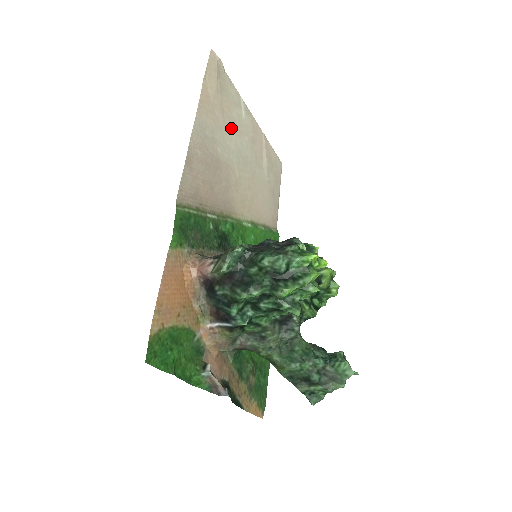
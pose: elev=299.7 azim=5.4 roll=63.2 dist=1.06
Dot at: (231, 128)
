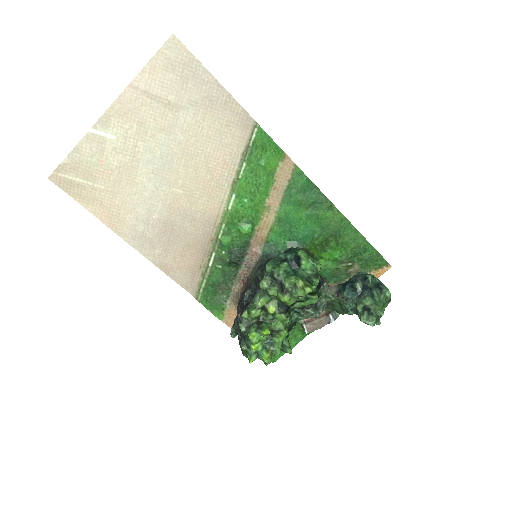
Dot at: (131, 178)
